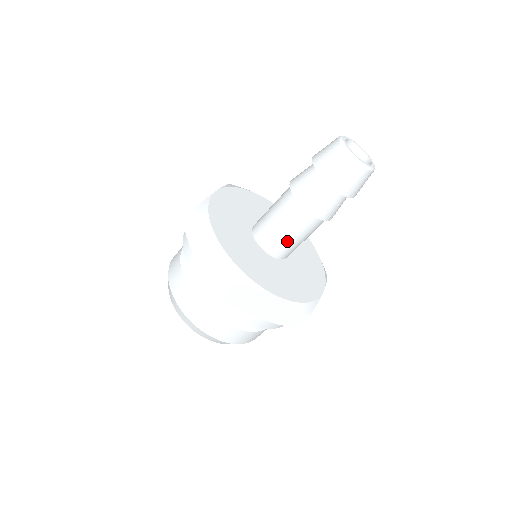
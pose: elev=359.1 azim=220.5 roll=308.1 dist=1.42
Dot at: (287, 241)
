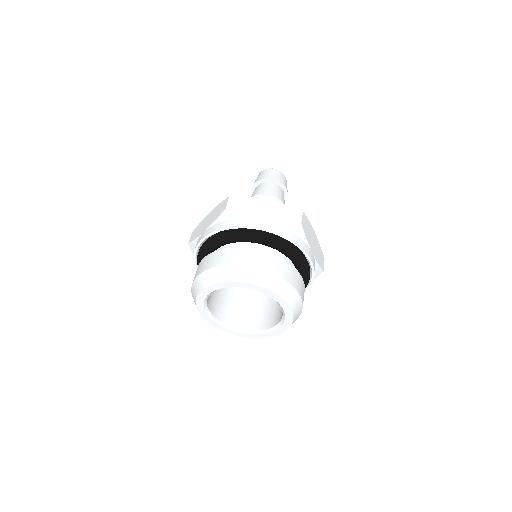
Dot at: occluded
